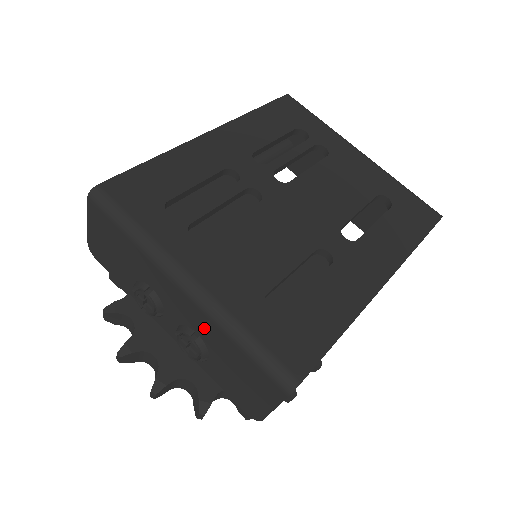
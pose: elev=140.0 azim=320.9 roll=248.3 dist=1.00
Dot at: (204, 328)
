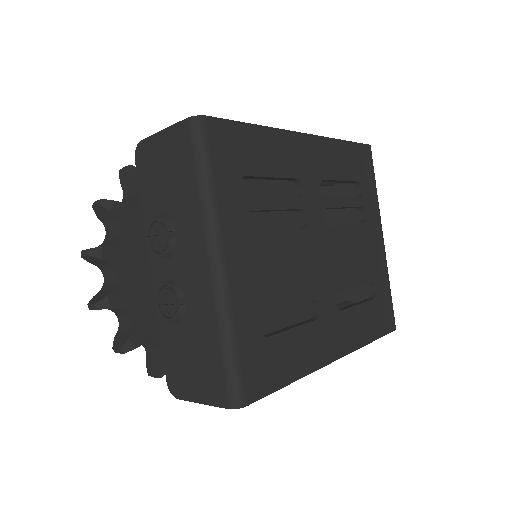
Dot at: (199, 304)
